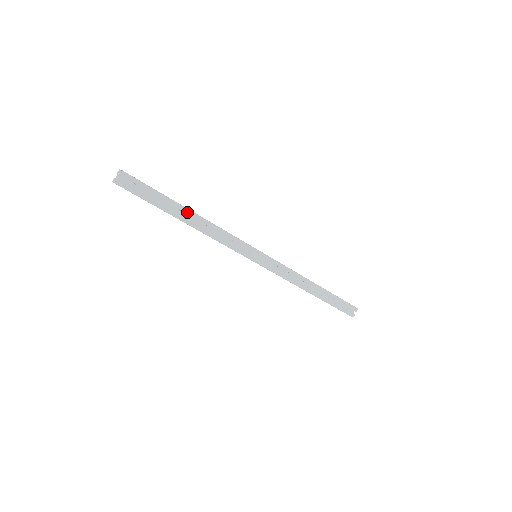
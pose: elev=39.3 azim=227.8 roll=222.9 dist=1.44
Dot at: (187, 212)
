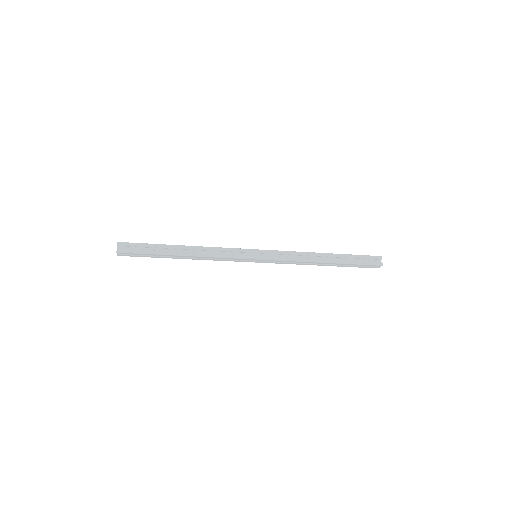
Dot at: (179, 248)
